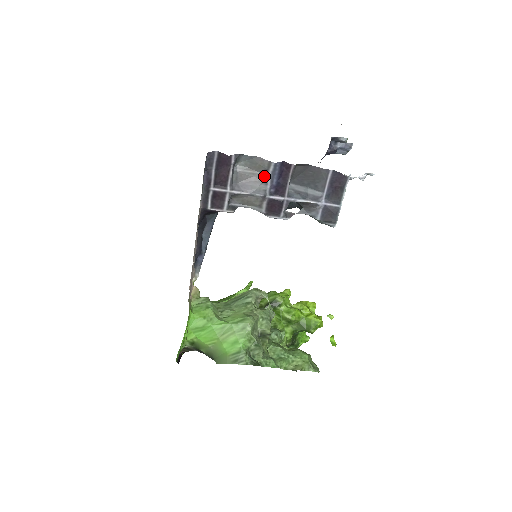
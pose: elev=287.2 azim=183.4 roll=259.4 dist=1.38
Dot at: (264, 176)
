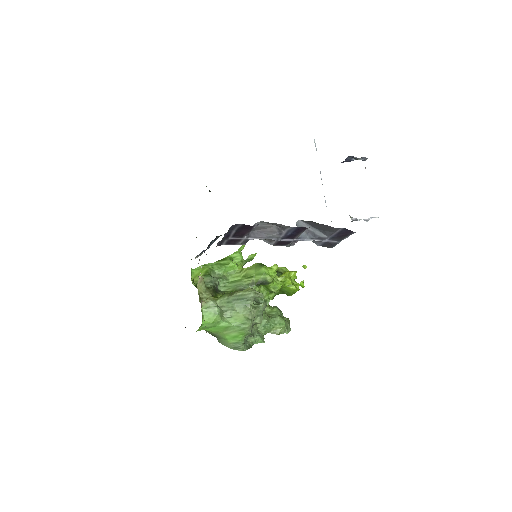
Dot at: (280, 229)
